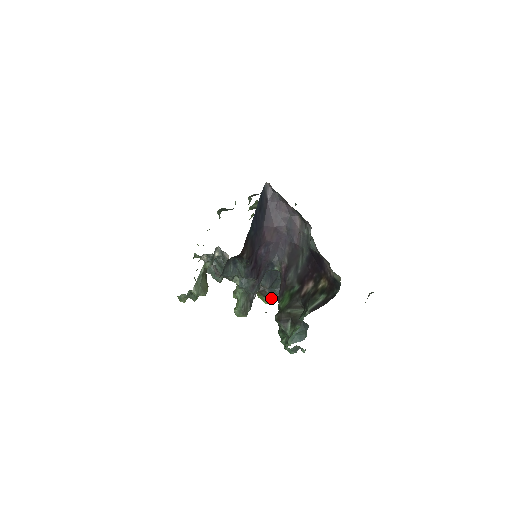
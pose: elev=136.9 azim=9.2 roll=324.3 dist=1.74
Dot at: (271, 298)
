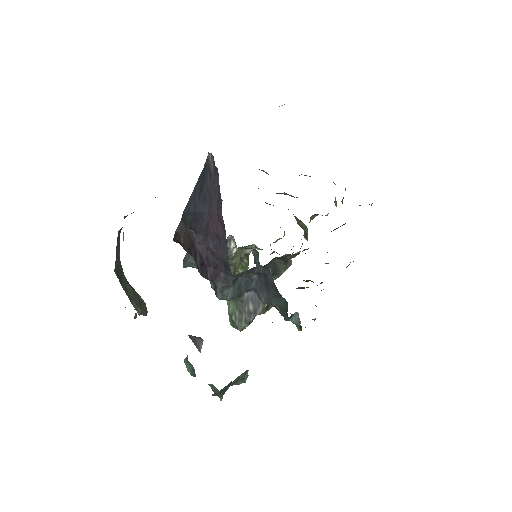
Dot at: occluded
